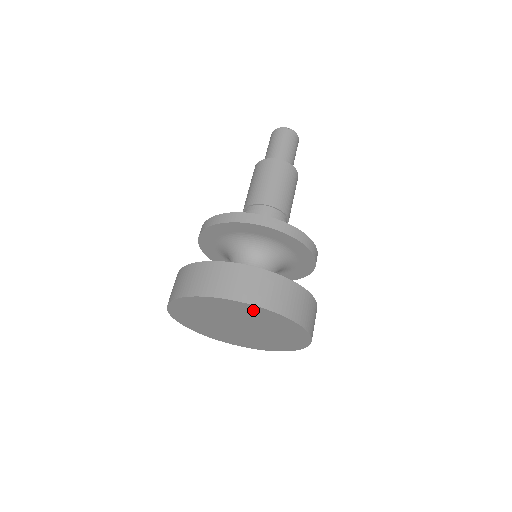
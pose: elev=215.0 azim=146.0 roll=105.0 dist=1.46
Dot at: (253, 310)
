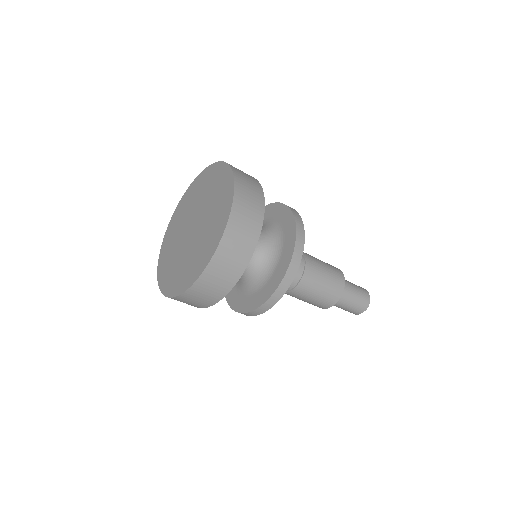
Dot at: (227, 193)
